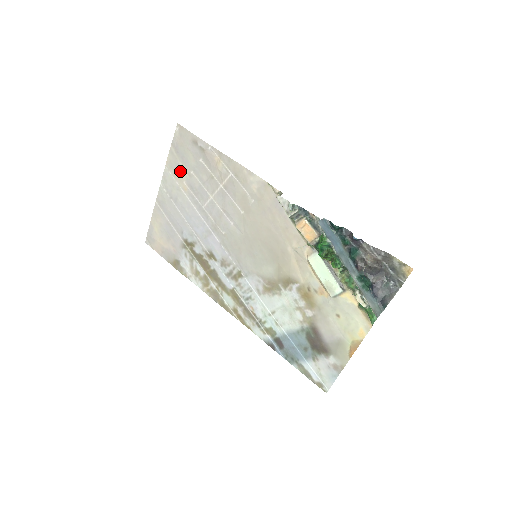
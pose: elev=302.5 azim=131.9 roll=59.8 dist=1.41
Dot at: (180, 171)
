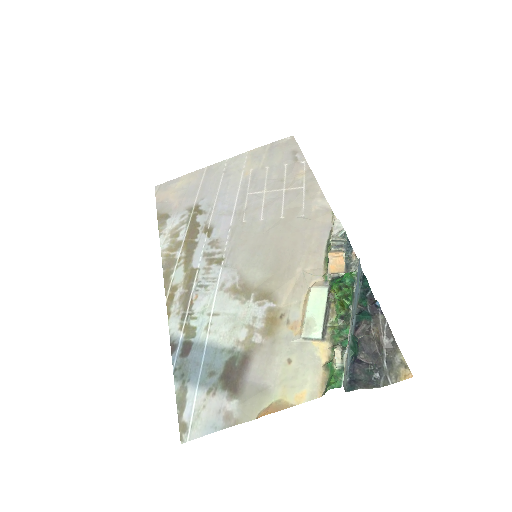
Dot at: (257, 161)
